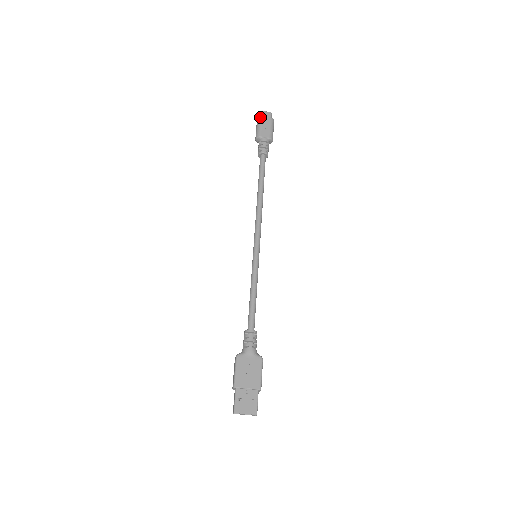
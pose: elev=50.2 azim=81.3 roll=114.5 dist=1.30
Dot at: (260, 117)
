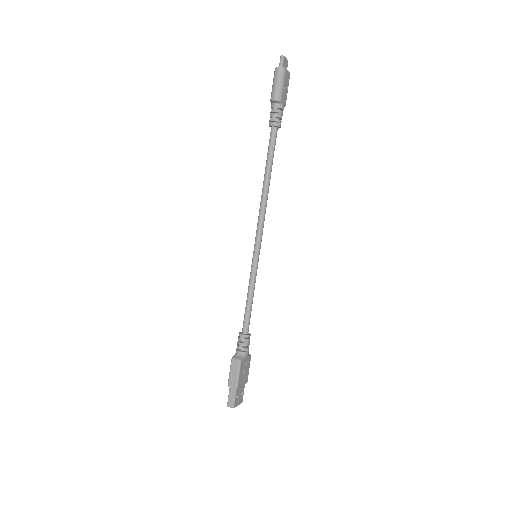
Dot at: (285, 70)
